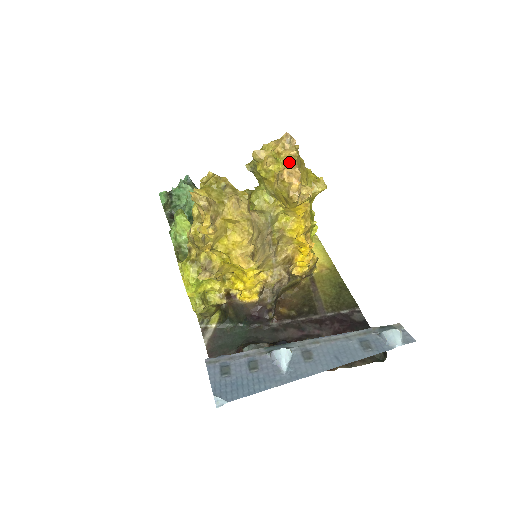
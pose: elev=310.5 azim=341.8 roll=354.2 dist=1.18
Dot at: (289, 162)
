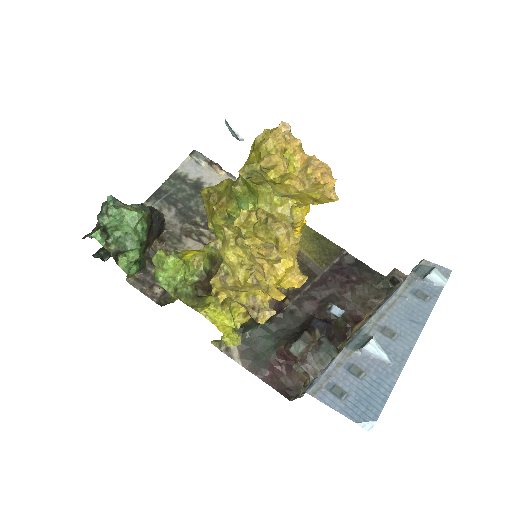
Dot at: (312, 160)
